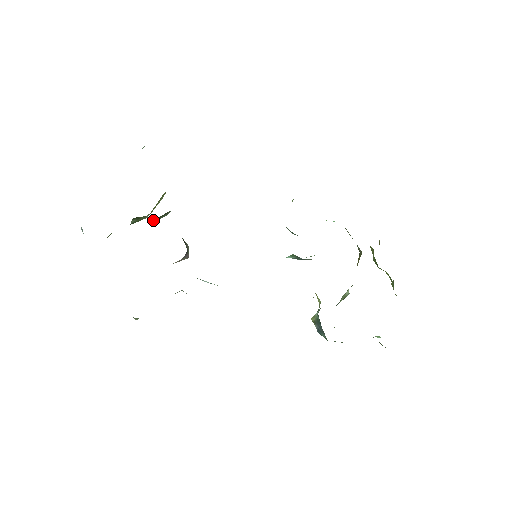
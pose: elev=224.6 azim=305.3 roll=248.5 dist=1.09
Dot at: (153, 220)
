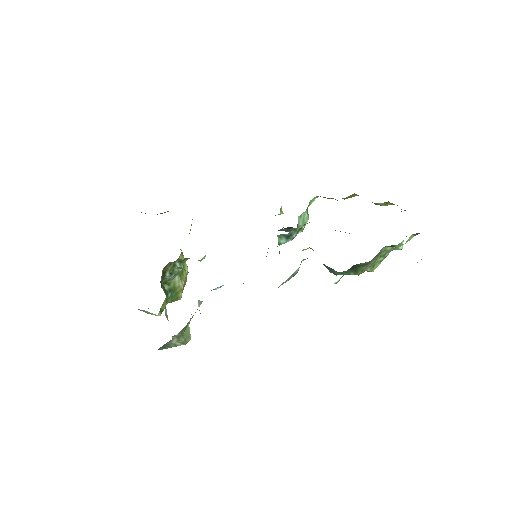
Dot at: occluded
